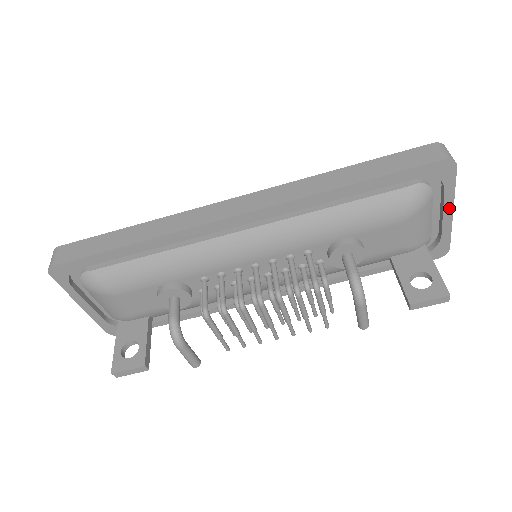
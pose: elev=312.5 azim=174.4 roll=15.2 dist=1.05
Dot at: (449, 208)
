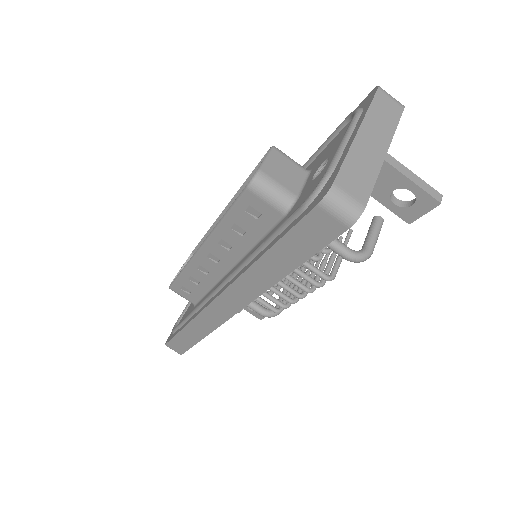
Dot at: (381, 161)
